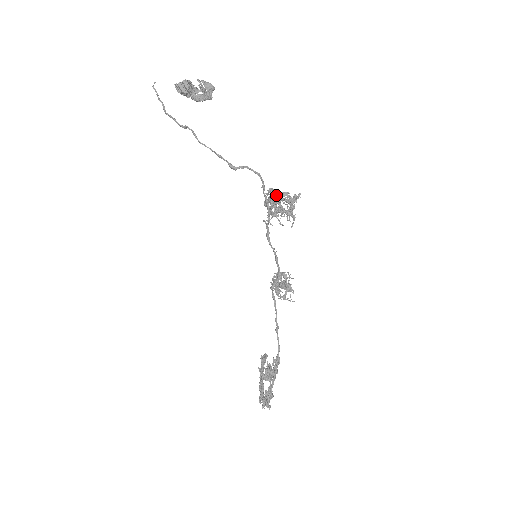
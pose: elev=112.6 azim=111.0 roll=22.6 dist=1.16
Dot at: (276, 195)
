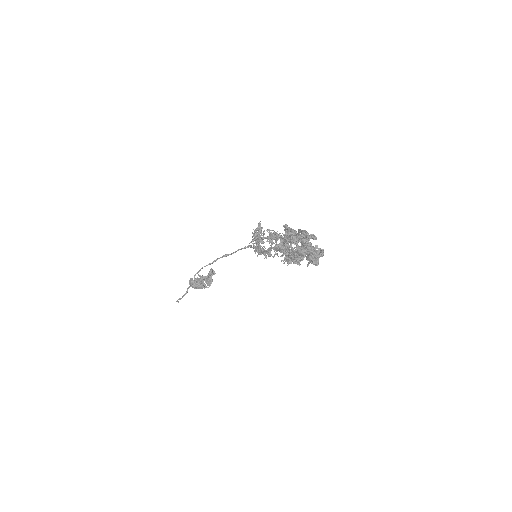
Dot at: (264, 249)
